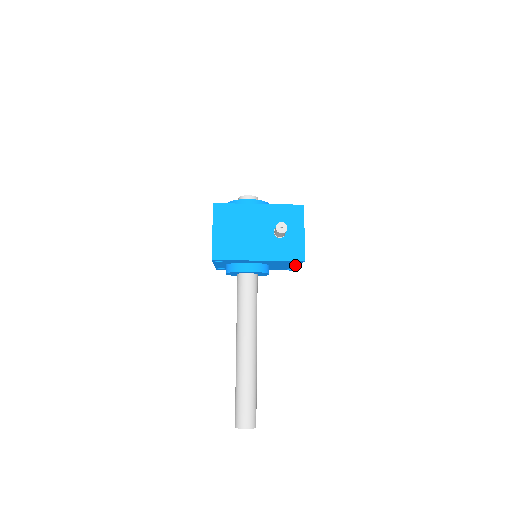
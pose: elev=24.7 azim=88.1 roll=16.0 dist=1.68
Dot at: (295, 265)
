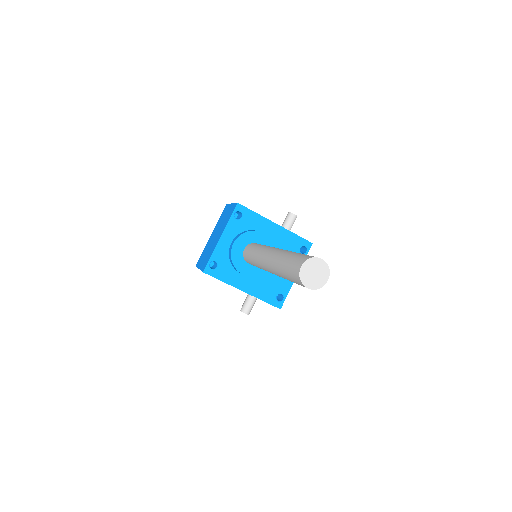
Dot at: occluded
